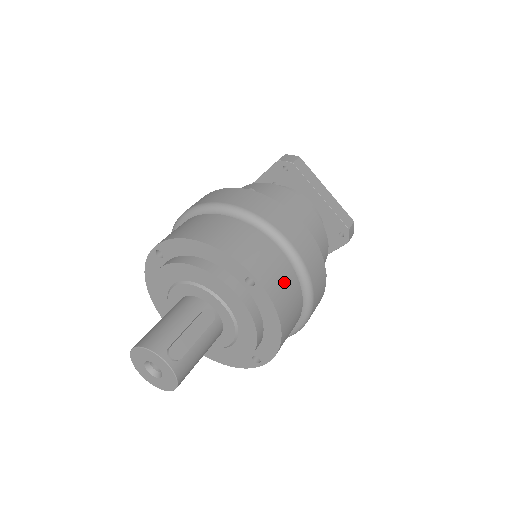
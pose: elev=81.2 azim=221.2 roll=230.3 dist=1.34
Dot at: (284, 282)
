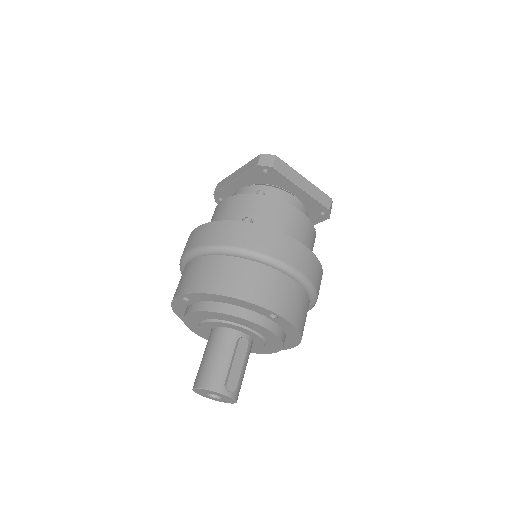
Dot at: (297, 302)
